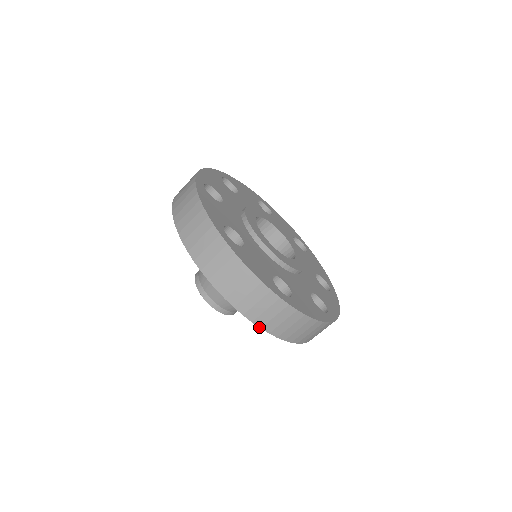
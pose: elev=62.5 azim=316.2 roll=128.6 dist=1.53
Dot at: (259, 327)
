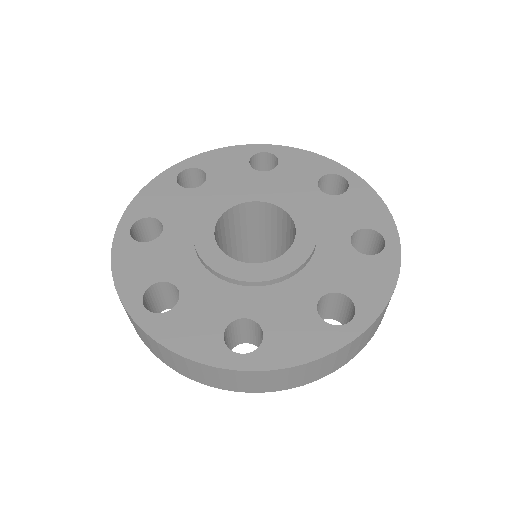
Dot at: (145, 343)
